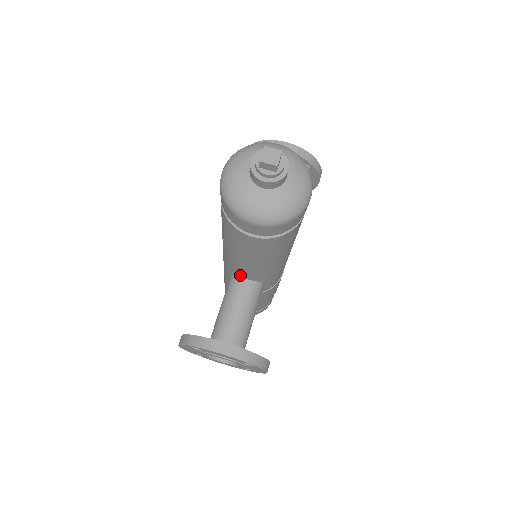
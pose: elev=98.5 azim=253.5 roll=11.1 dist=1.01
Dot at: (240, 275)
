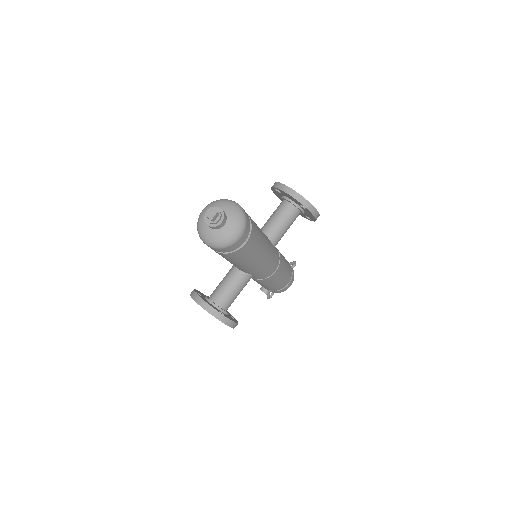
Dot at: occluded
